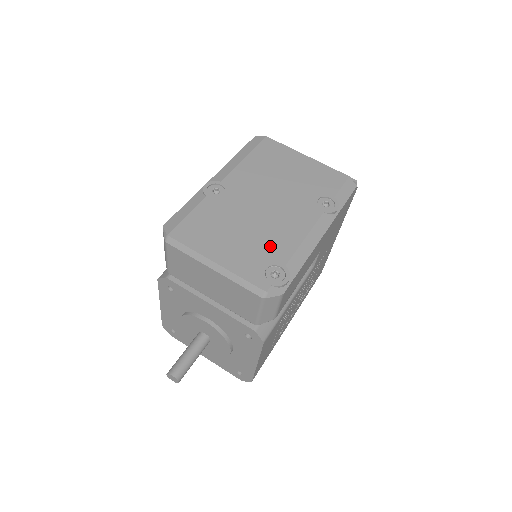
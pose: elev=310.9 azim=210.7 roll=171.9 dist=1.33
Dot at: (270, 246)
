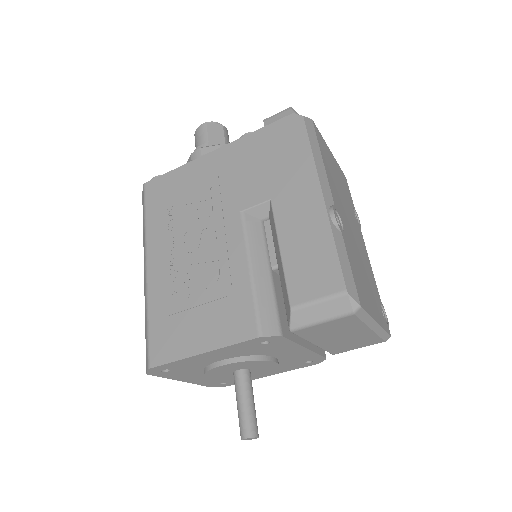
Dot at: (373, 284)
